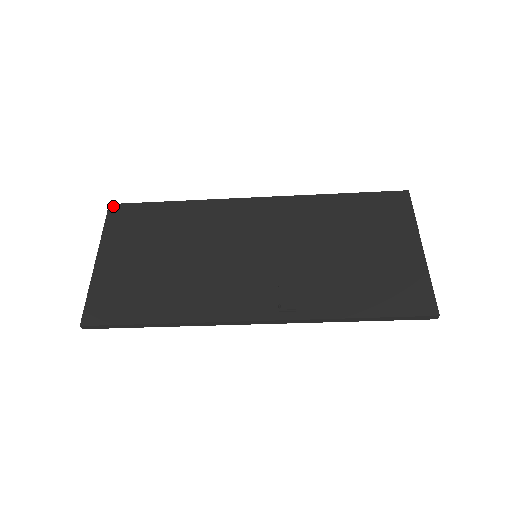
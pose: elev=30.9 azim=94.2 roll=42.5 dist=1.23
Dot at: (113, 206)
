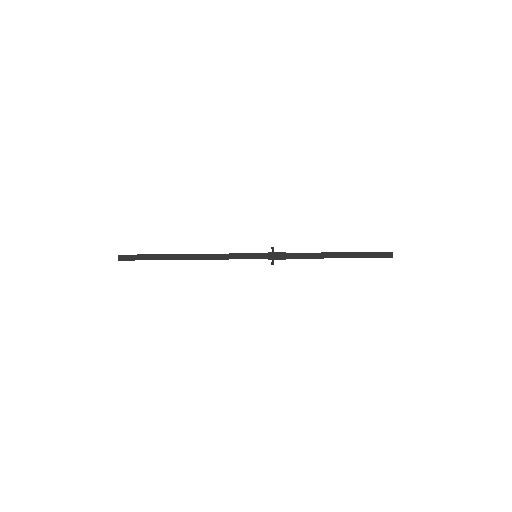
Dot at: occluded
